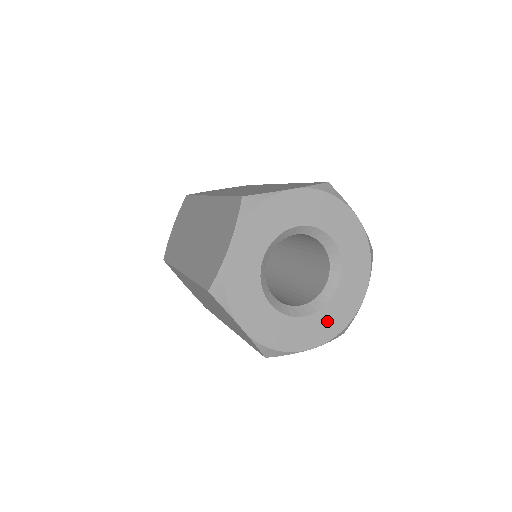
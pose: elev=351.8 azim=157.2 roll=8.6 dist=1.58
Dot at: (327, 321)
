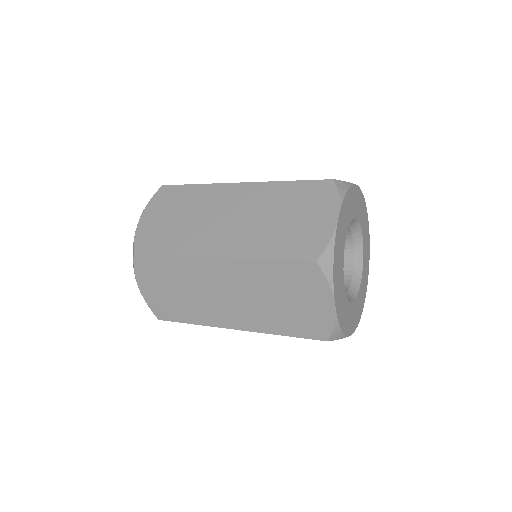
Dot at: (356, 310)
